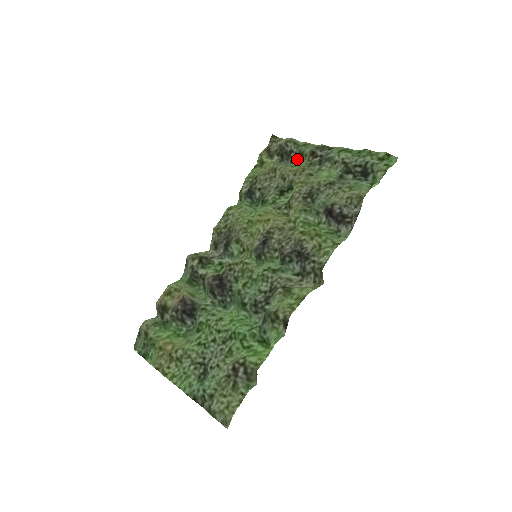
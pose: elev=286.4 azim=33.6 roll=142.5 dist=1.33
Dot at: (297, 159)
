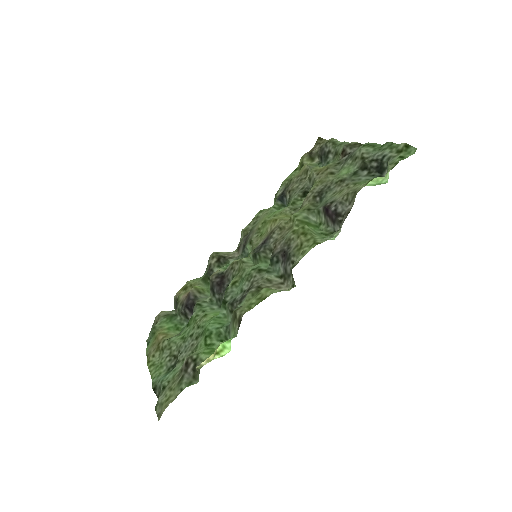
Dot at: (332, 160)
